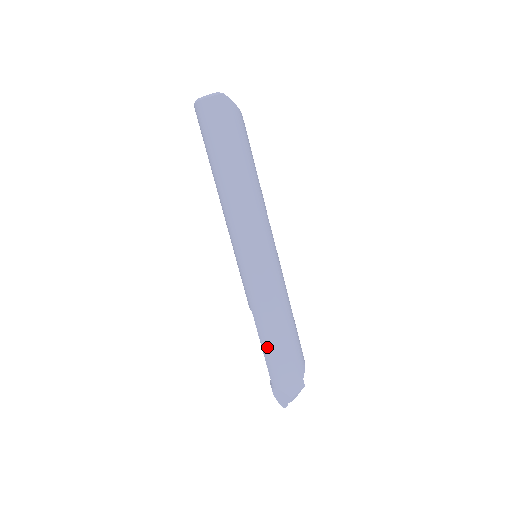
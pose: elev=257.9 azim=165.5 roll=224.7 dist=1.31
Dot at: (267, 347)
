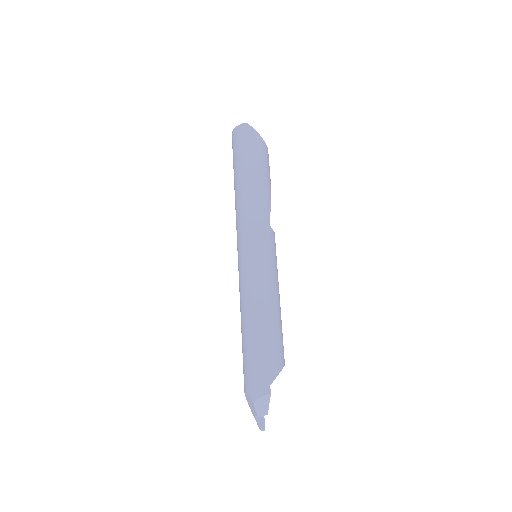
Dot at: (243, 341)
